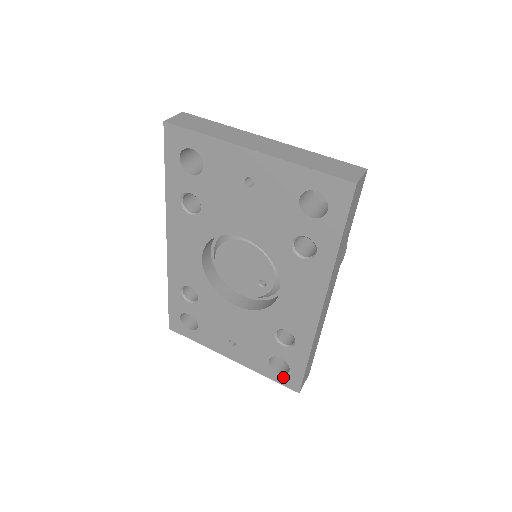
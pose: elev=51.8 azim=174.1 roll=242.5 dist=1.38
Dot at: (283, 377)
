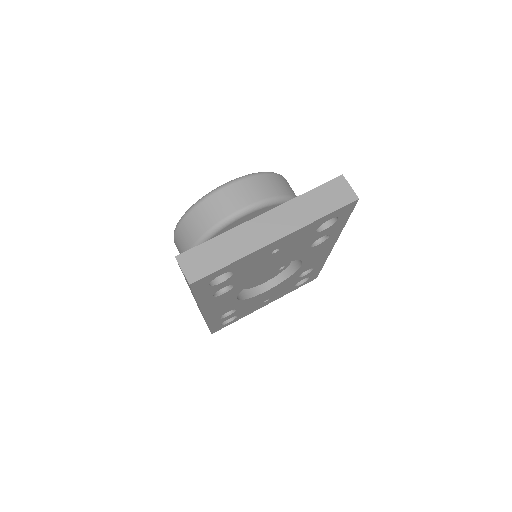
Dot at: (305, 282)
